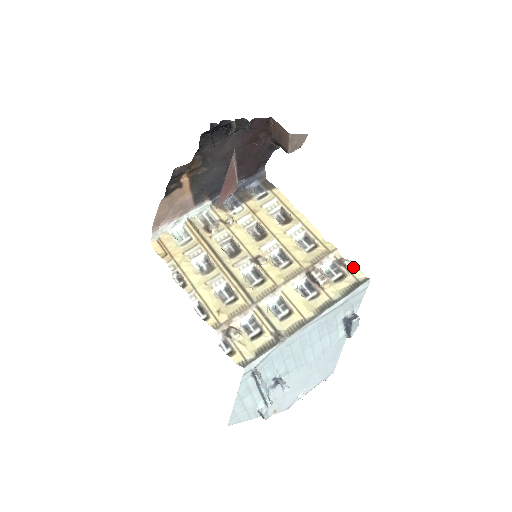
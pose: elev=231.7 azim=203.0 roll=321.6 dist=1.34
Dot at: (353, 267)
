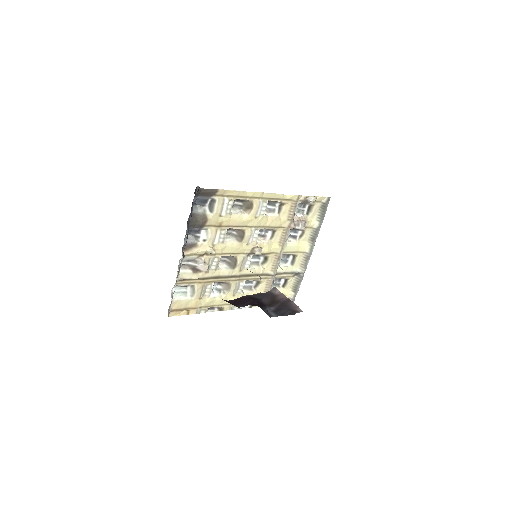
Dot at: (316, 198)
